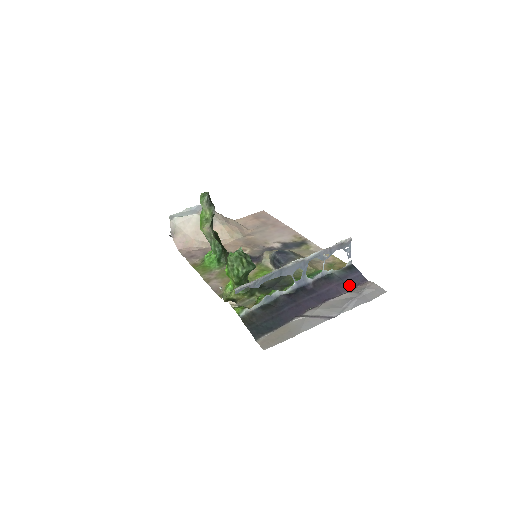
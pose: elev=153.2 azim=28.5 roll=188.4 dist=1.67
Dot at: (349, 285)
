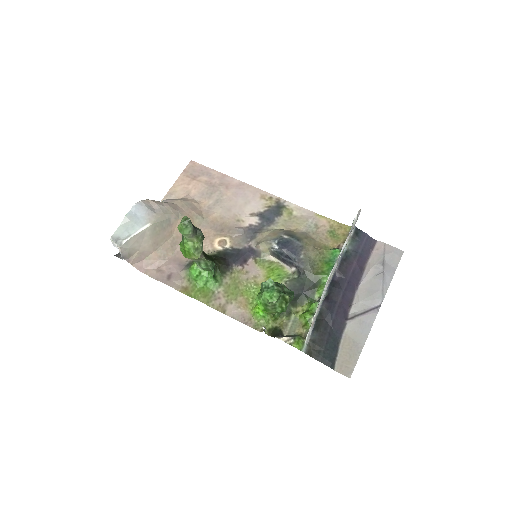
Dot at: (365, 255)
